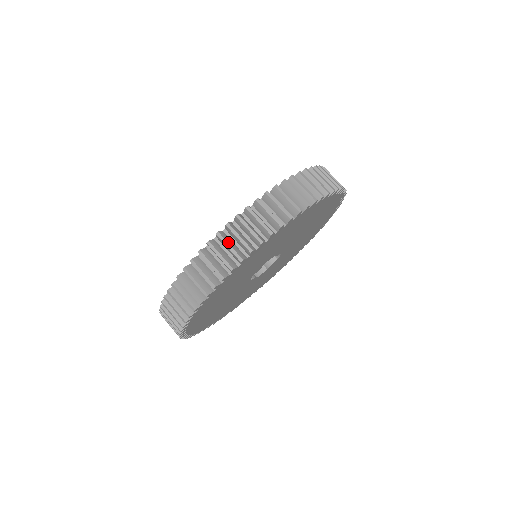
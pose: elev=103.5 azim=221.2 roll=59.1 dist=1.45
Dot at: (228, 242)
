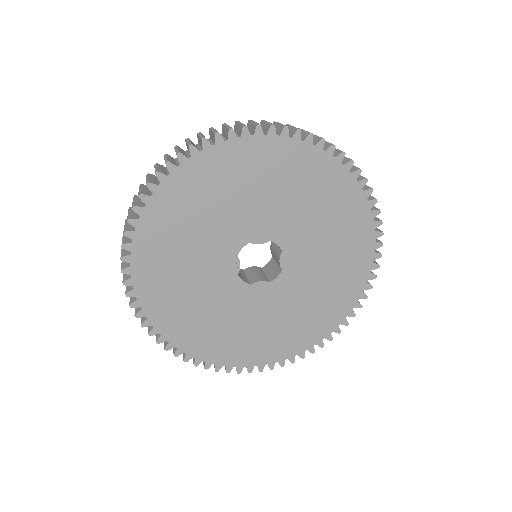
Dot at: occluded
